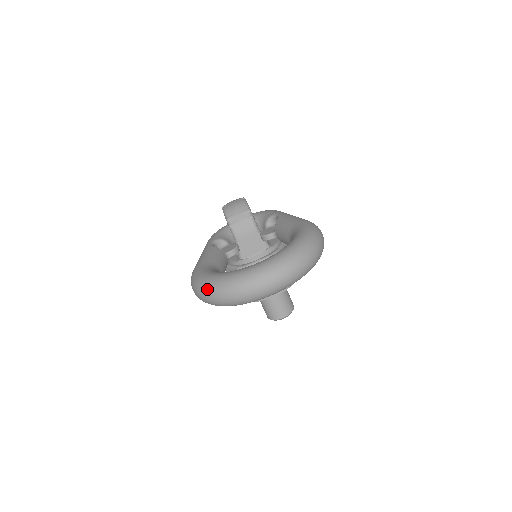
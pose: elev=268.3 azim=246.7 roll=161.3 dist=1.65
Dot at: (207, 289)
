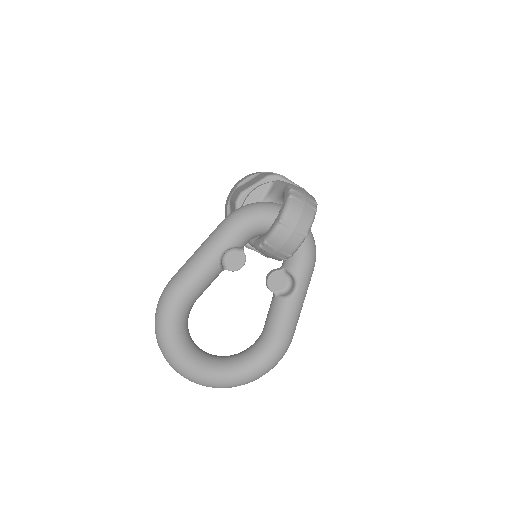
Dot at: (160, 344)
